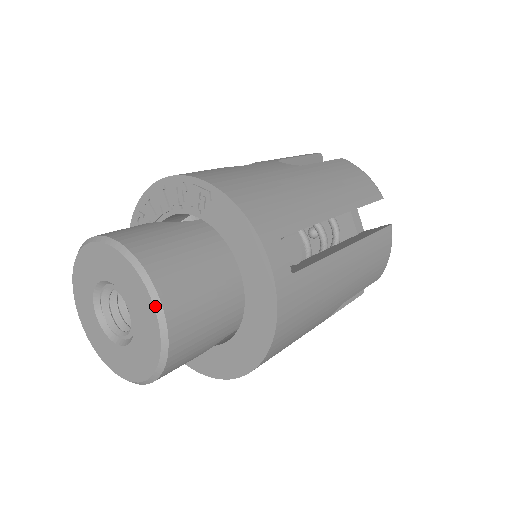
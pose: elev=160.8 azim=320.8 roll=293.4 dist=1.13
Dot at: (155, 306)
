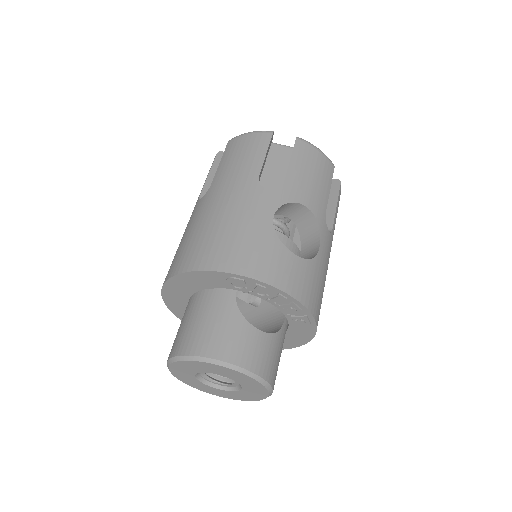
Dot at: (259, 400)
